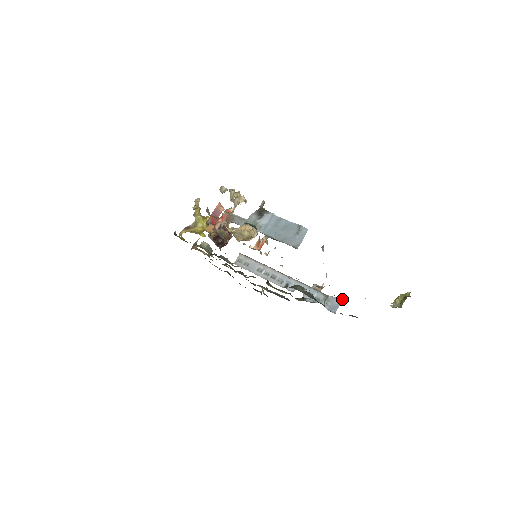
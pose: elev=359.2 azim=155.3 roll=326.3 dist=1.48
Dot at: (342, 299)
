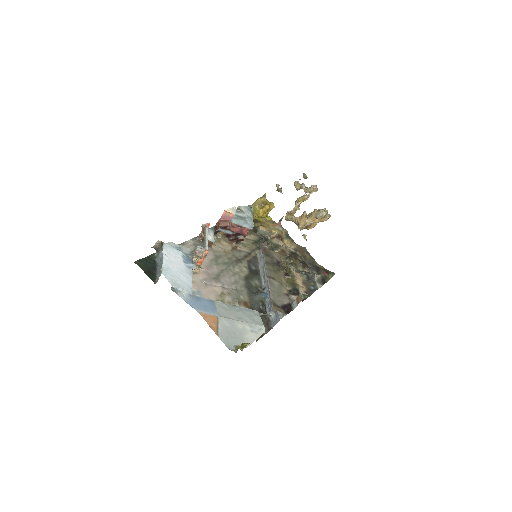
Dot at: (279, 319)
